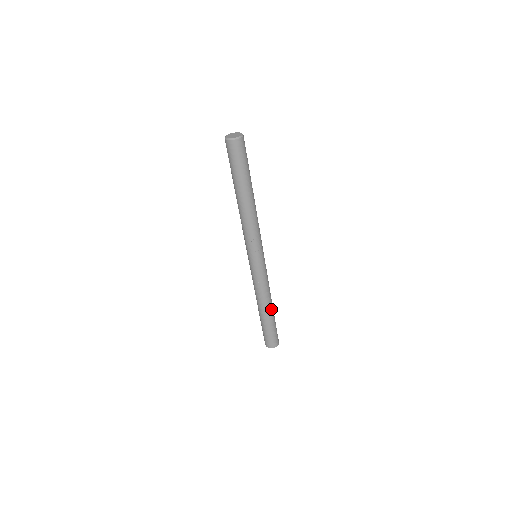
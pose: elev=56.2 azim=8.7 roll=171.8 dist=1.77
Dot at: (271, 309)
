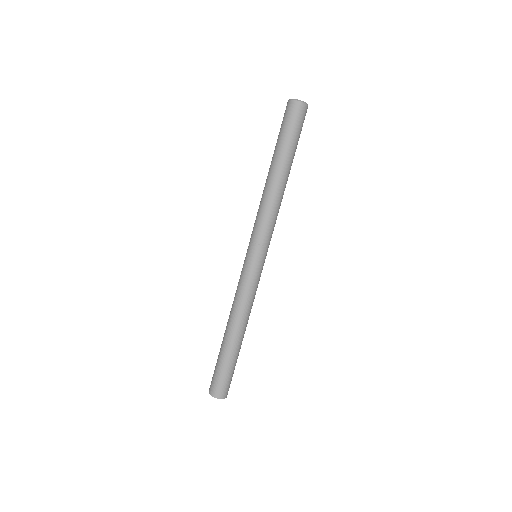
Dot at: (235, 337)
